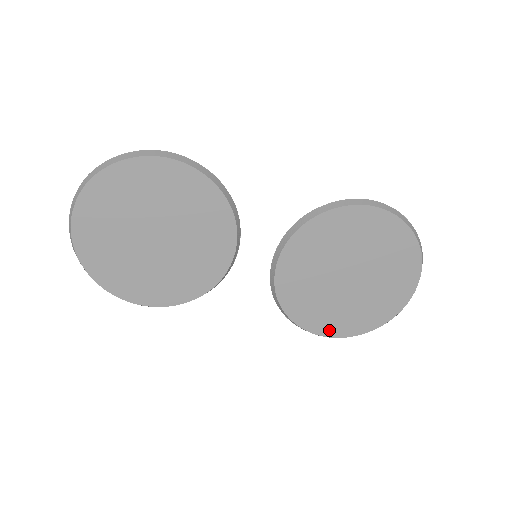
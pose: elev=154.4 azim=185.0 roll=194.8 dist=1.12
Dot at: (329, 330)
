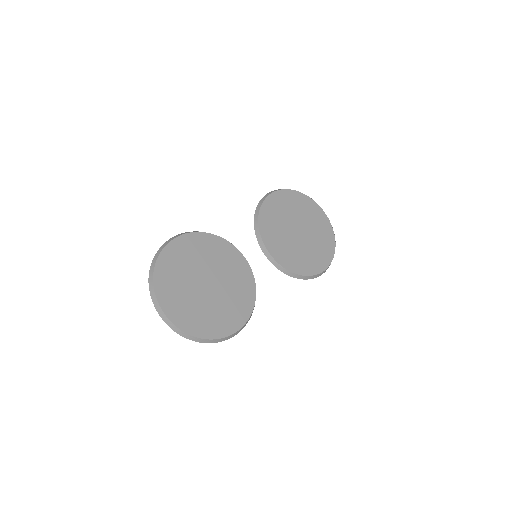
Dot at: (321, 266)
